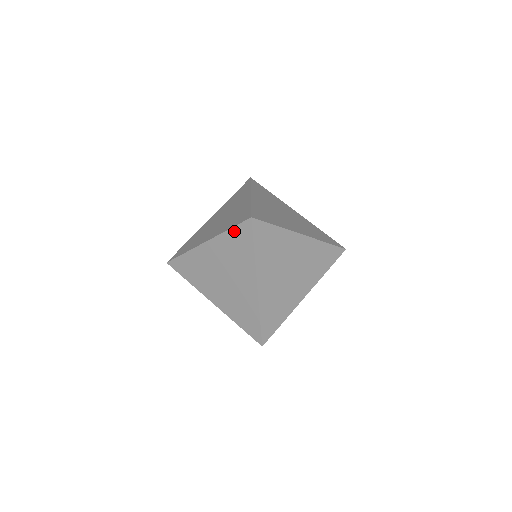
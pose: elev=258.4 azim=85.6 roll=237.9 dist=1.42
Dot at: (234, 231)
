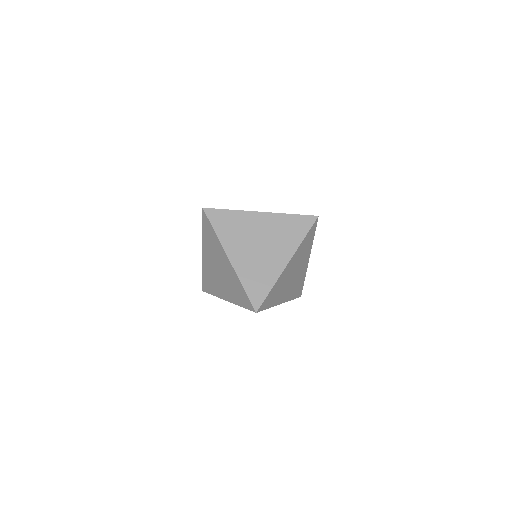
Dot at: (244, 293)
